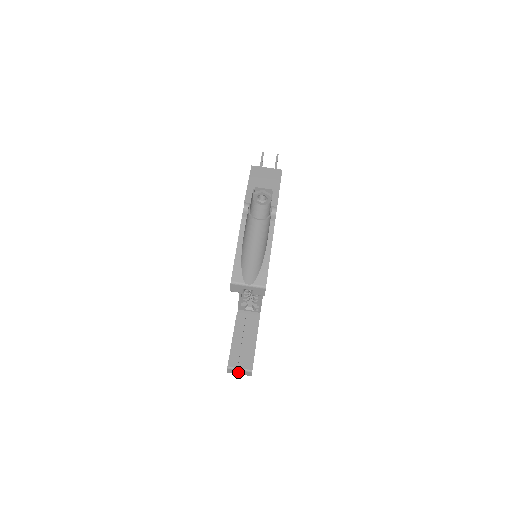
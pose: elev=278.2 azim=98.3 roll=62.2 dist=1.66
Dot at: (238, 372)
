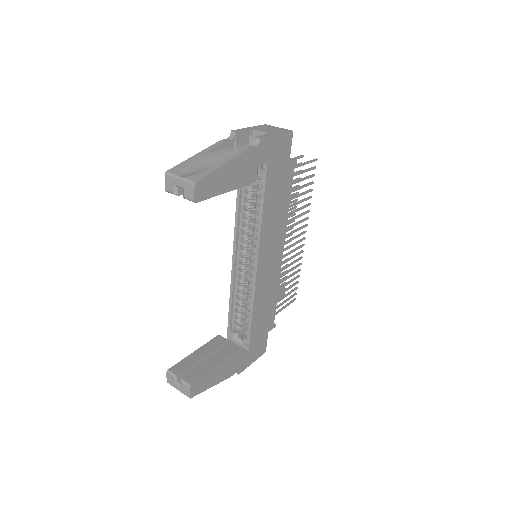
Dot at: (177, 384)
